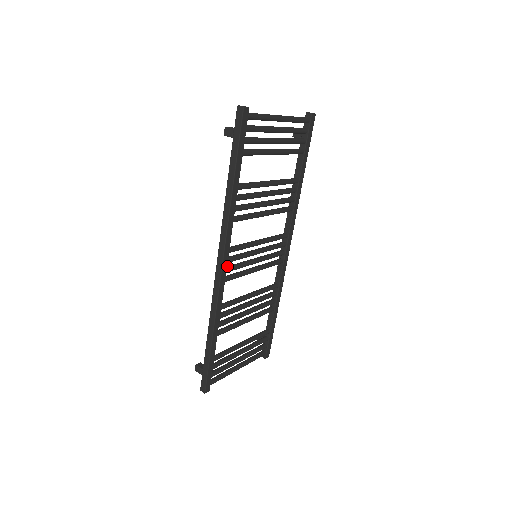
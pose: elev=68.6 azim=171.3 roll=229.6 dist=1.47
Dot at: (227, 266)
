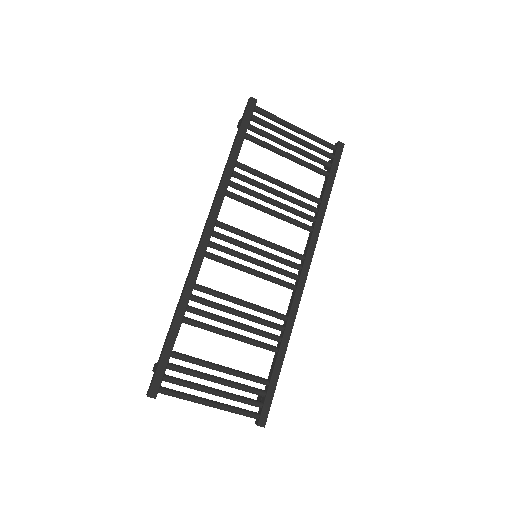
Dot at: (214, 242)
